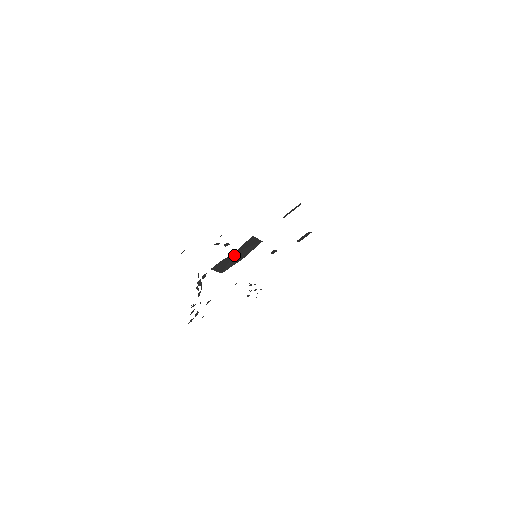
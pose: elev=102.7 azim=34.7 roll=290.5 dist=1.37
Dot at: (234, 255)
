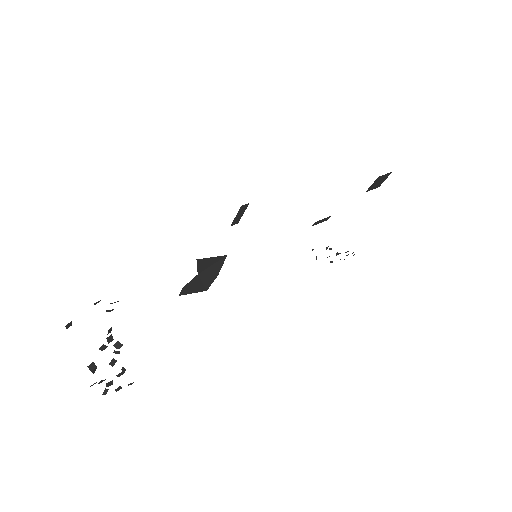
Dot at: (201, 275)
